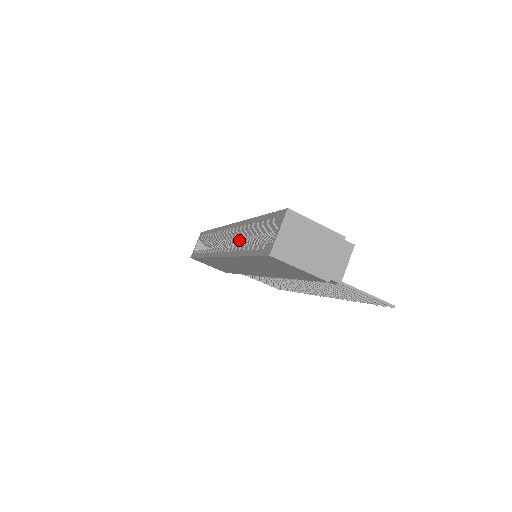
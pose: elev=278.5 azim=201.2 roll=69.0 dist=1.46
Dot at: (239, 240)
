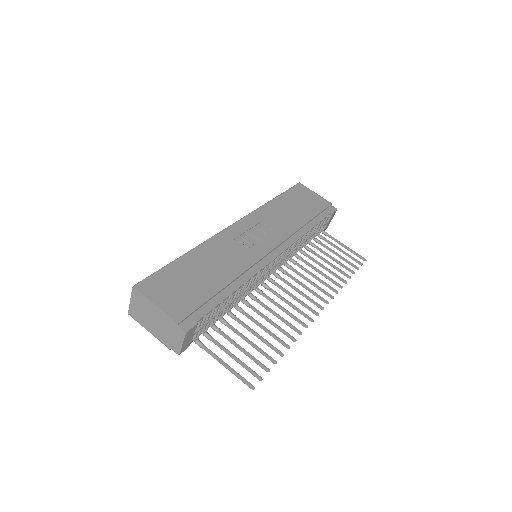
Dot at: occluded
